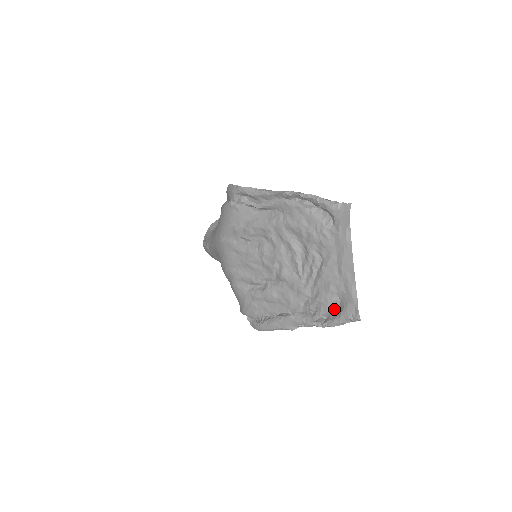
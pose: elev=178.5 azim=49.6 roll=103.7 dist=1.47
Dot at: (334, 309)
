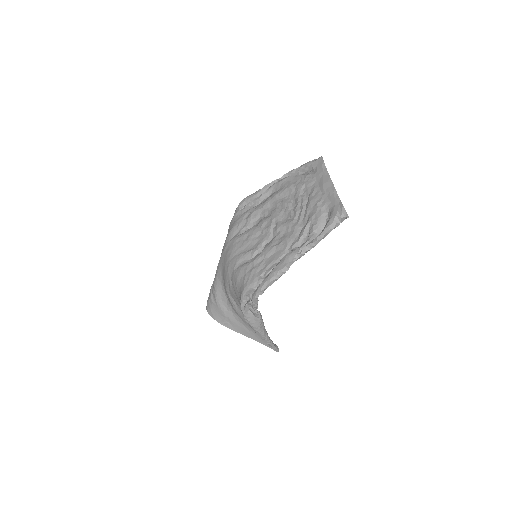
Dot at: (324, 223)
